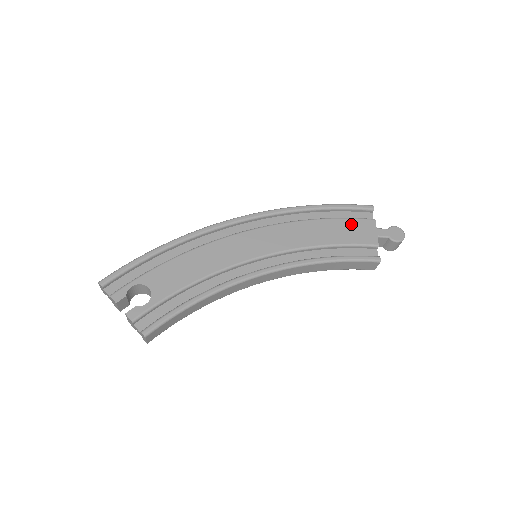
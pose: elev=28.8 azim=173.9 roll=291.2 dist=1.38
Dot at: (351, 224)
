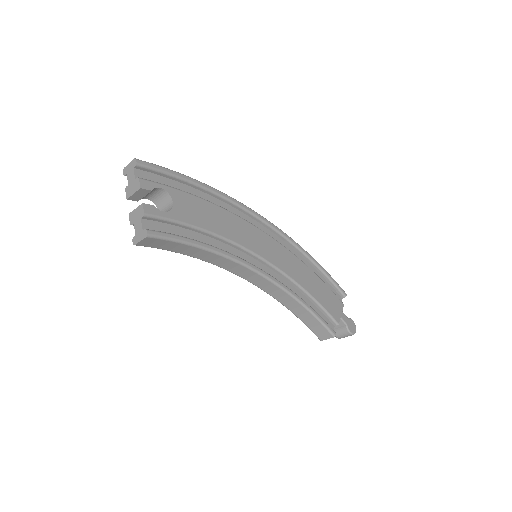
Dot at: (329, 293)
